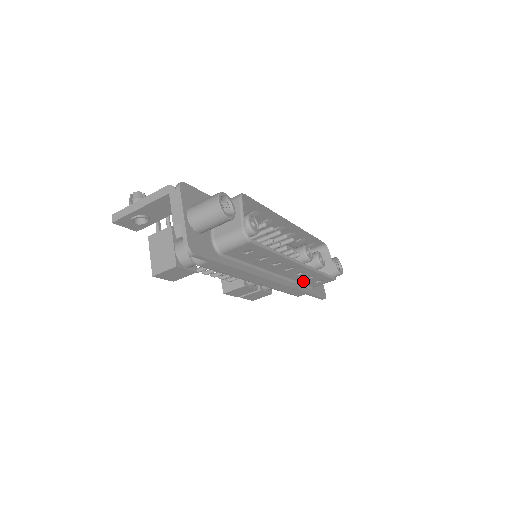
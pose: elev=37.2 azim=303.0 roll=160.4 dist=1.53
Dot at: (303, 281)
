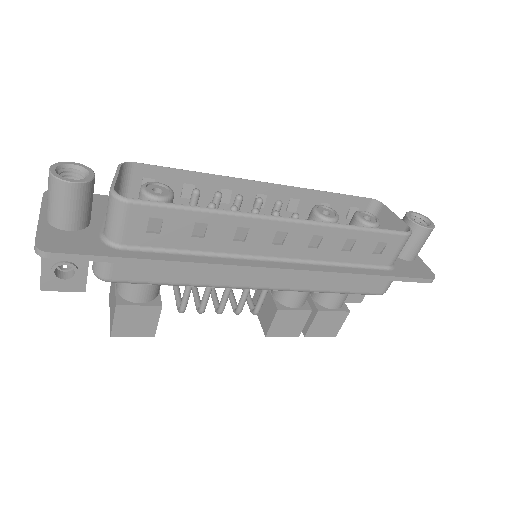
Dot at: (349, 259)
